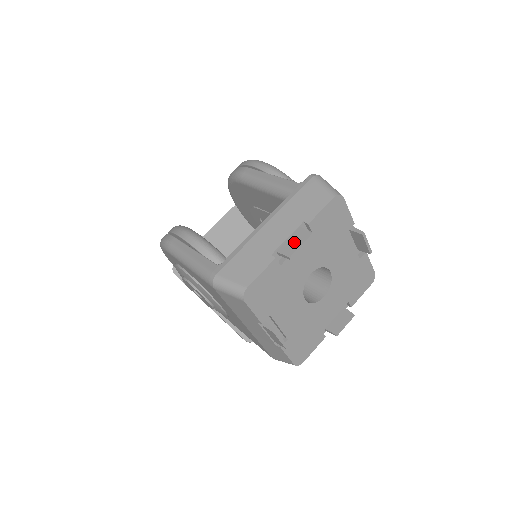
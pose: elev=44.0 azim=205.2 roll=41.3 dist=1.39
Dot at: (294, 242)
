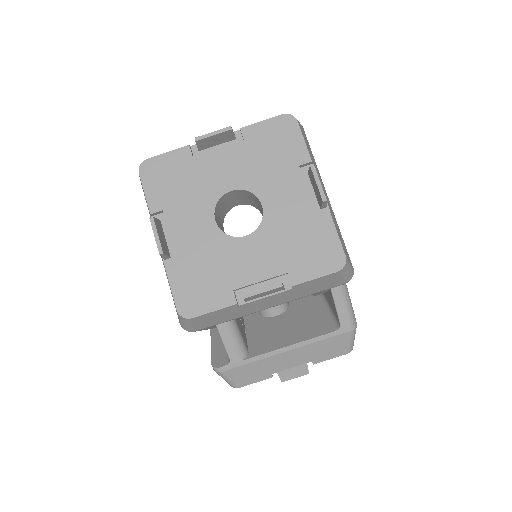
Dot at: occluded
